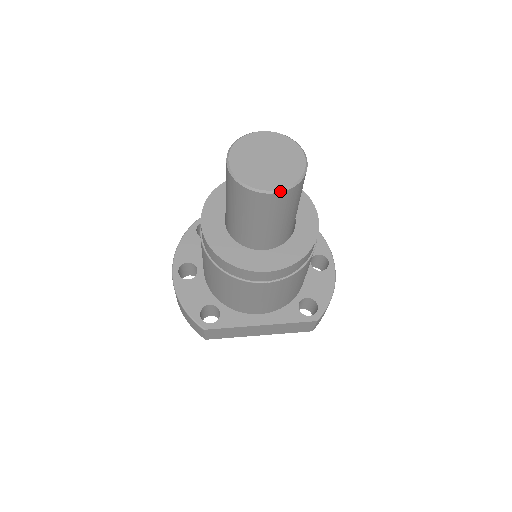
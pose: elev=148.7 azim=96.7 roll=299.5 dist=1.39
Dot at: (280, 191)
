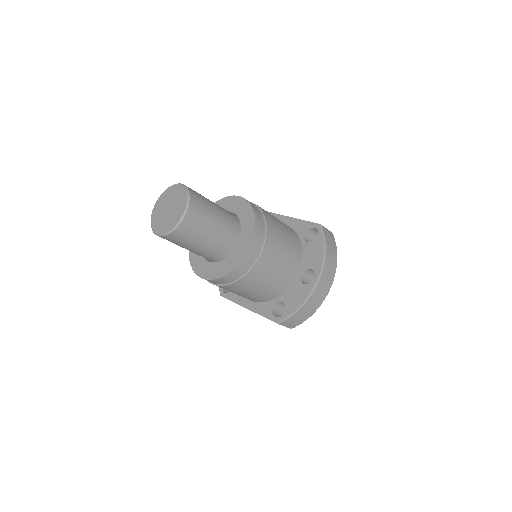
Dot at: (160, 235)
